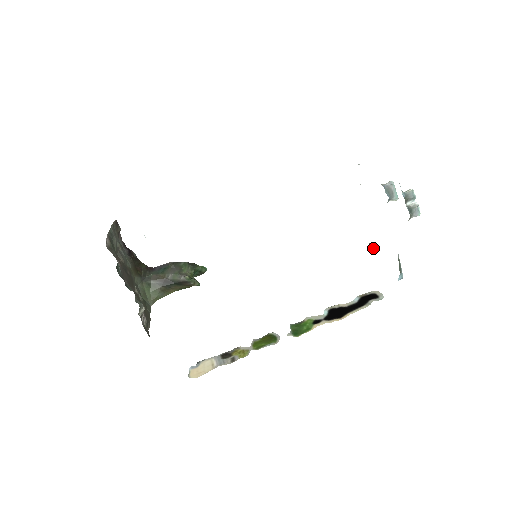
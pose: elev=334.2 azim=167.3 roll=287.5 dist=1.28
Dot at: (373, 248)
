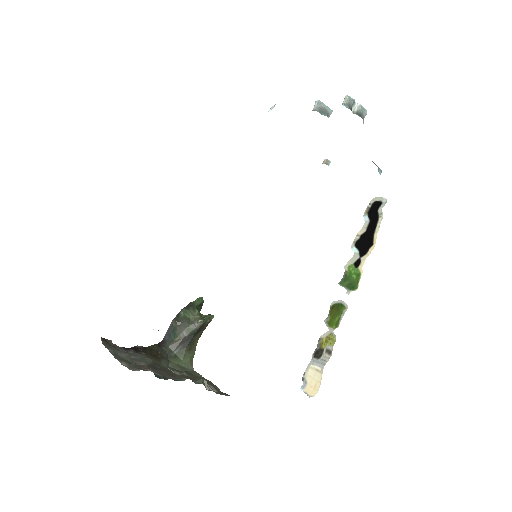
Dot at: (329, 164)
